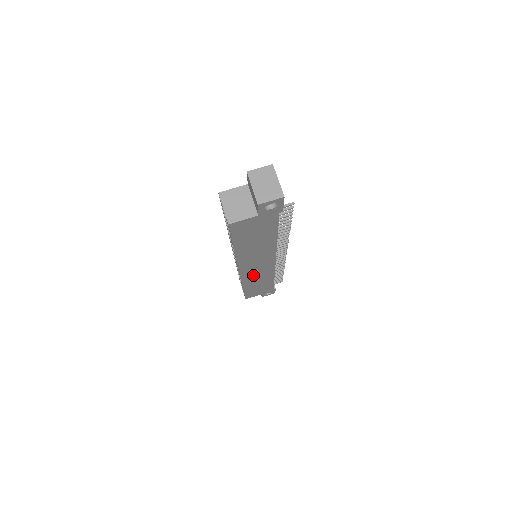
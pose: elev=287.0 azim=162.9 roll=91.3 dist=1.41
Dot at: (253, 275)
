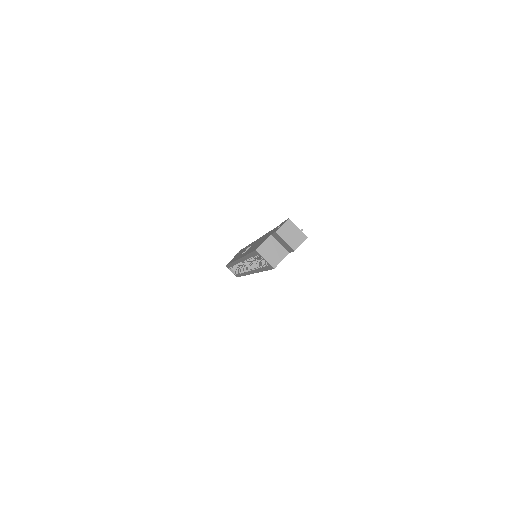
Dot at: occluded
